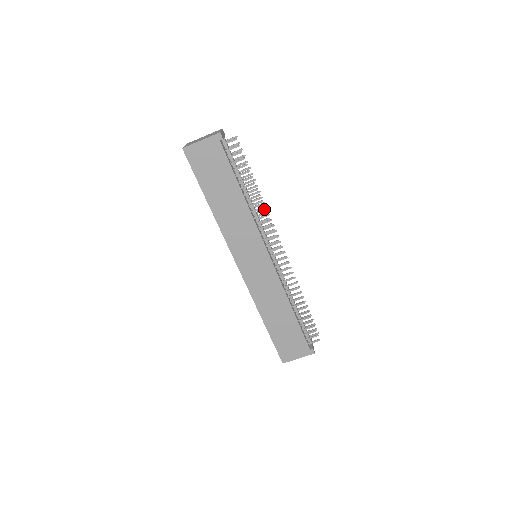
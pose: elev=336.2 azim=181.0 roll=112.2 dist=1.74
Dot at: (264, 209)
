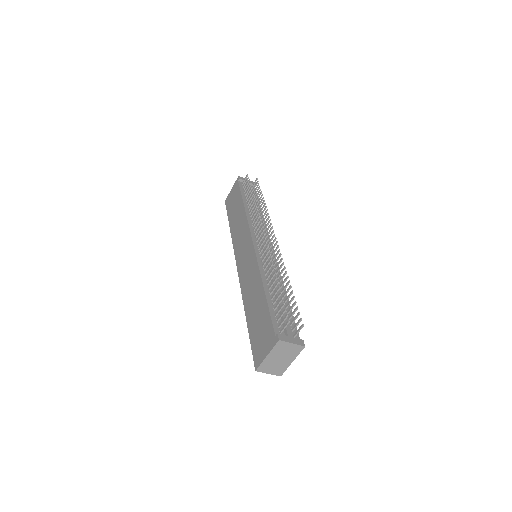
Dot at: (266, 215)
